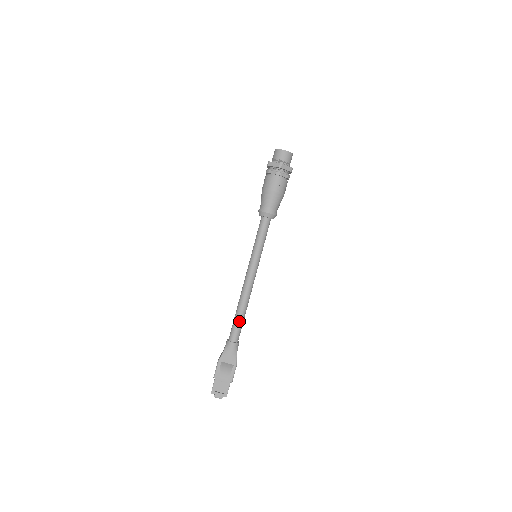
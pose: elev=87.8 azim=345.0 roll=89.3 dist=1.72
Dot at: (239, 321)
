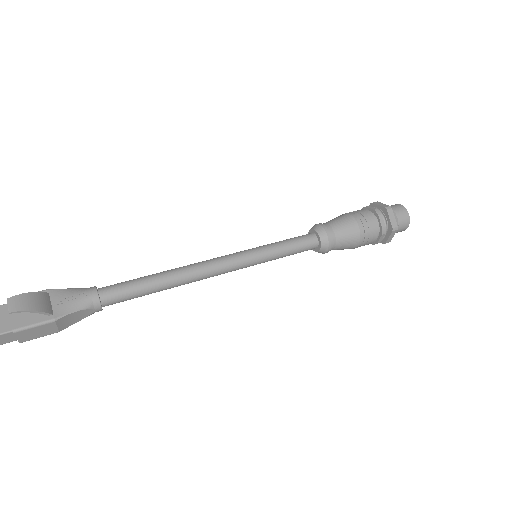
Dot at: (142, 282)
